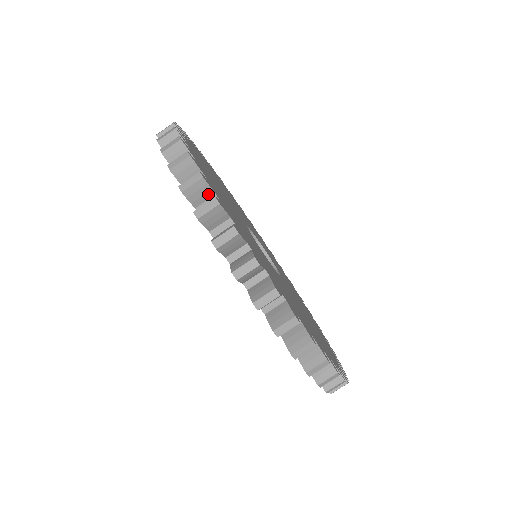
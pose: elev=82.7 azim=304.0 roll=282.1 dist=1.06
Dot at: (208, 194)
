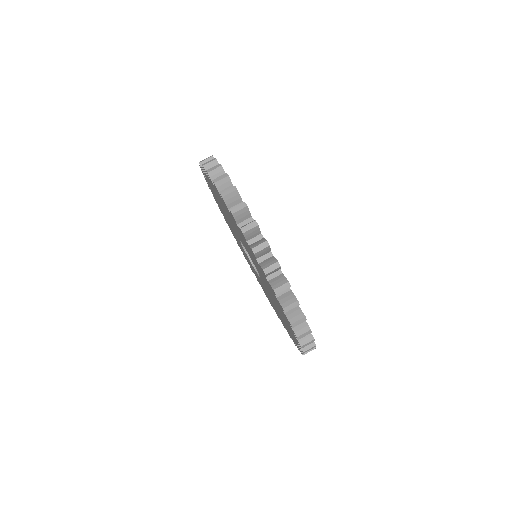
Dot at: occluded
